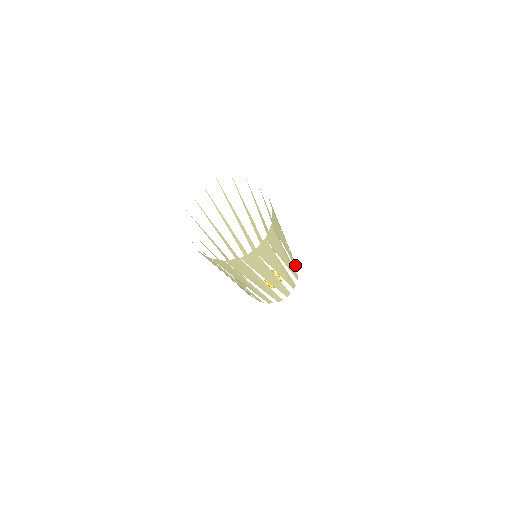
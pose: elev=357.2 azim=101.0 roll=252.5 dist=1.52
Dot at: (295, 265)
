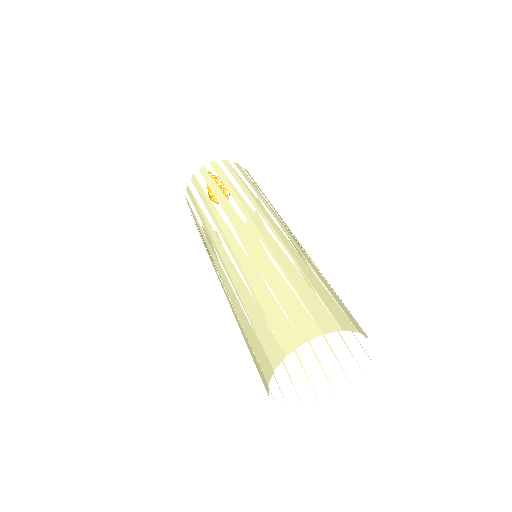
Dot at: occluded
